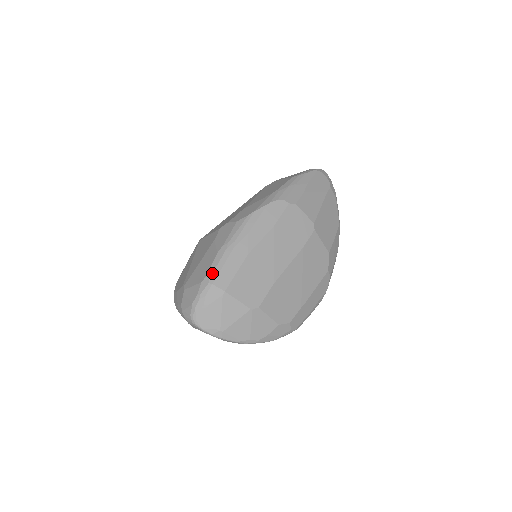
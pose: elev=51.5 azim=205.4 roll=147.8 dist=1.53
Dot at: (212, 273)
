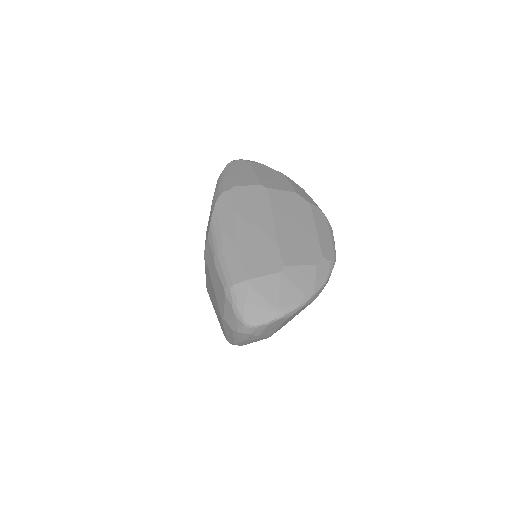
Dot at: (225, 280)
